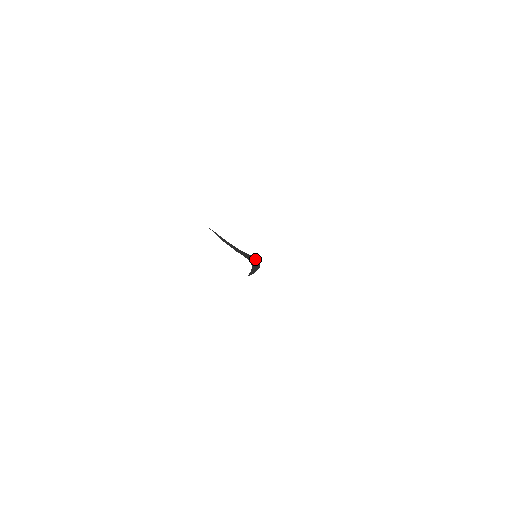
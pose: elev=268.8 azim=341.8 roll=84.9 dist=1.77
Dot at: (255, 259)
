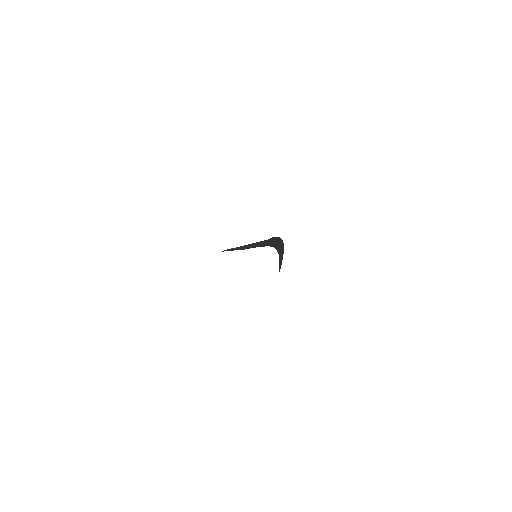
Dot at: (278, 239)
